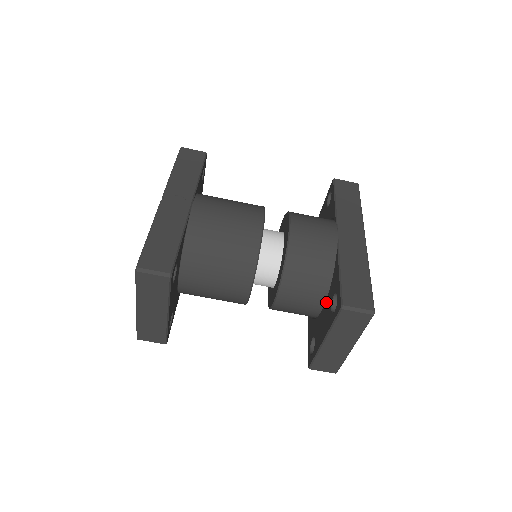
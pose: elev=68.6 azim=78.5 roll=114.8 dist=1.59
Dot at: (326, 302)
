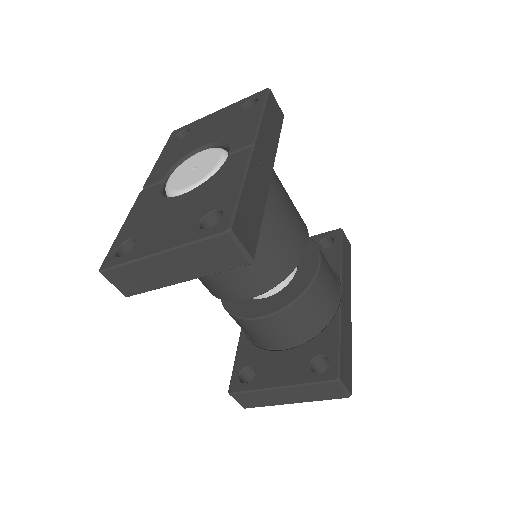
Dot at: (298, 349)
